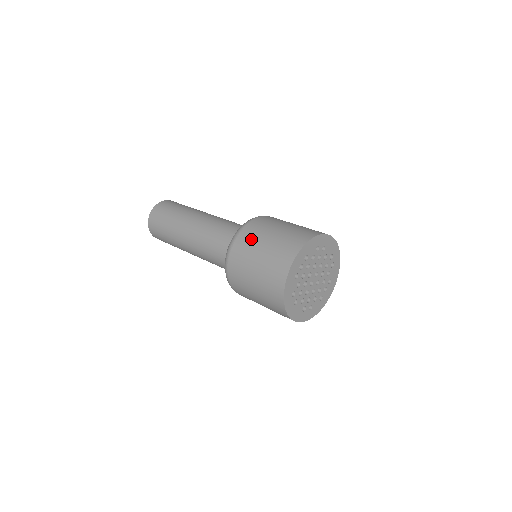
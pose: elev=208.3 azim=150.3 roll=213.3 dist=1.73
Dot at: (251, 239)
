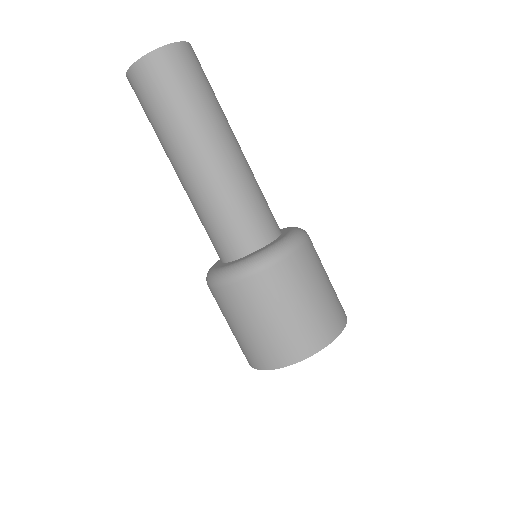
Dot at: (294, 281)
